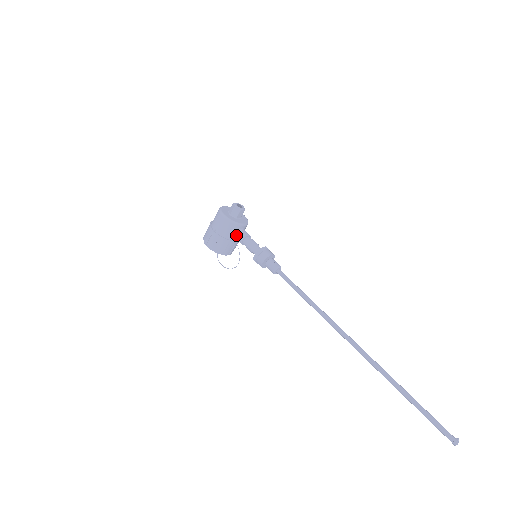
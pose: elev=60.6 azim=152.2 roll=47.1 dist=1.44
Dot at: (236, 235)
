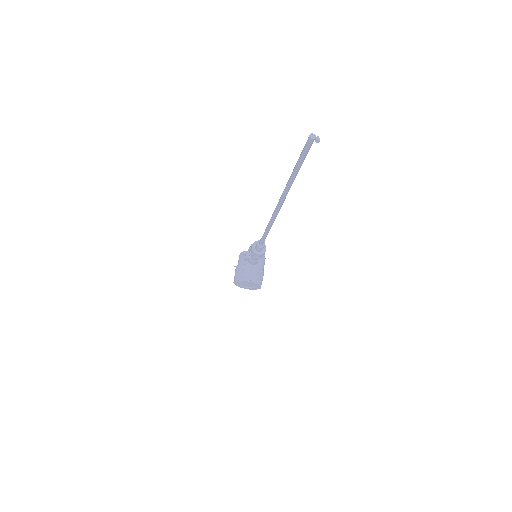
Dot at: (244, 255)
